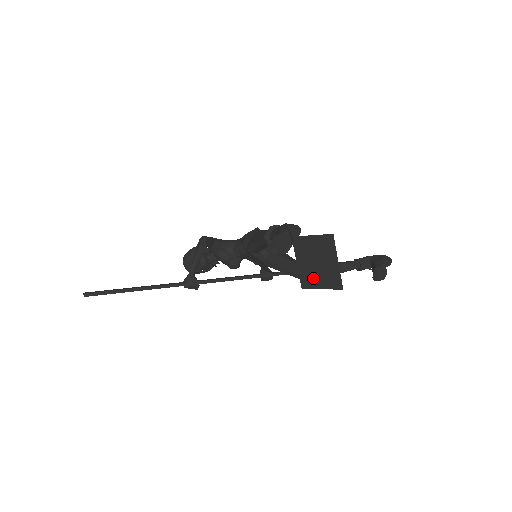
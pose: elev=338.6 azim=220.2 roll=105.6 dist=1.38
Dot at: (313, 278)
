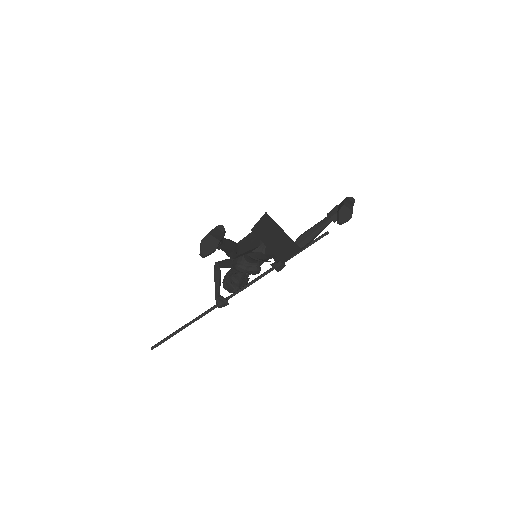
Dot at: (282, 252)
